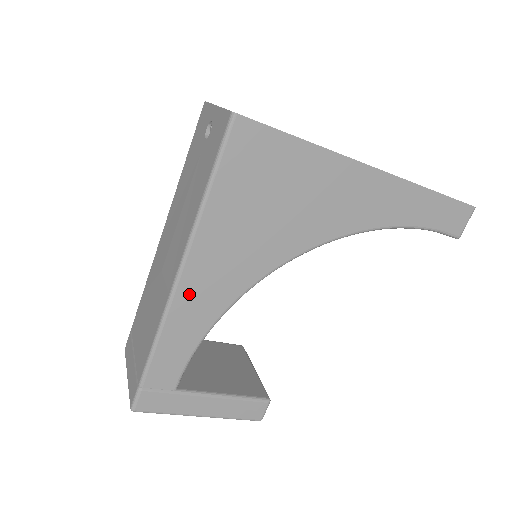
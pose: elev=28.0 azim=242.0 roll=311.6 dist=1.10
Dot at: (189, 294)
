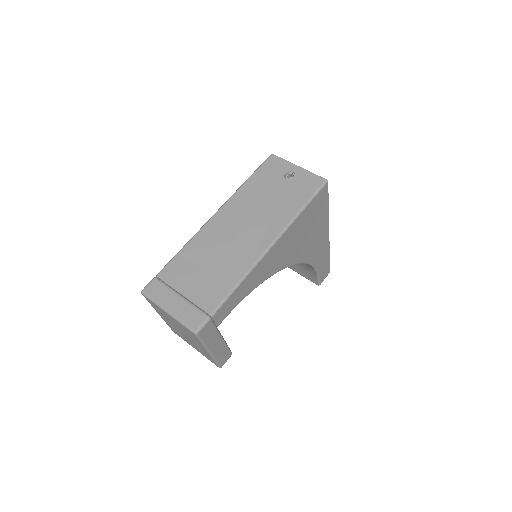
Dot at: (263, 264)
